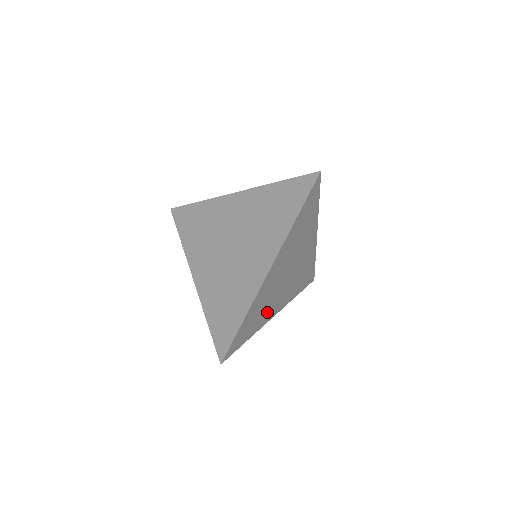
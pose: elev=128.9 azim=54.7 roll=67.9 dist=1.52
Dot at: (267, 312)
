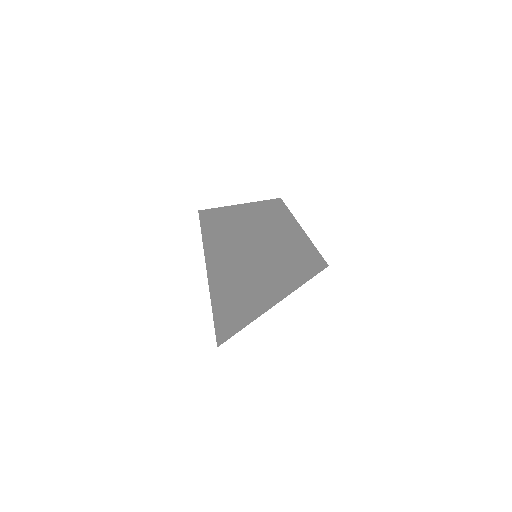
Dot at: (263, 304)
